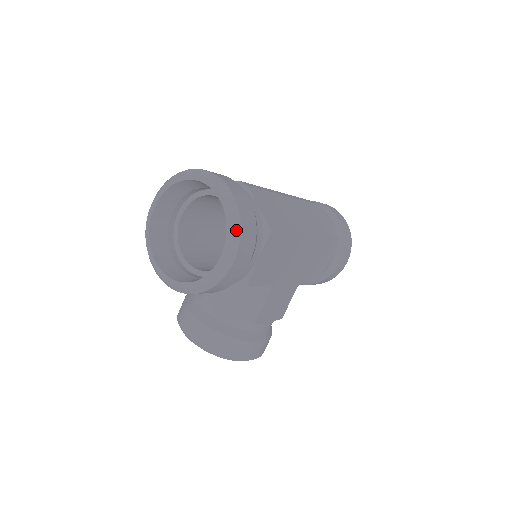
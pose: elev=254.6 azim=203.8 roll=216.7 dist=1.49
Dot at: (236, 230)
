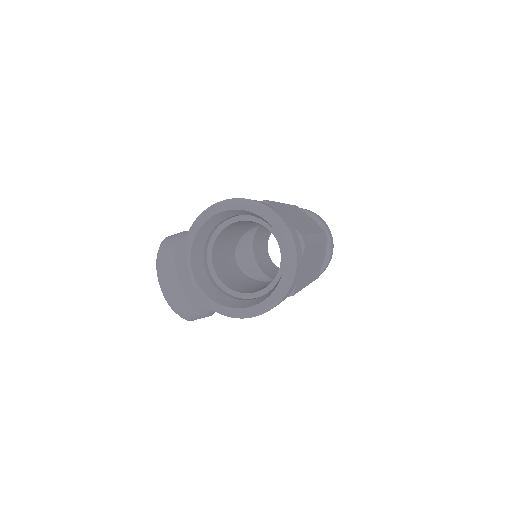
Dot at: (276, 302)
